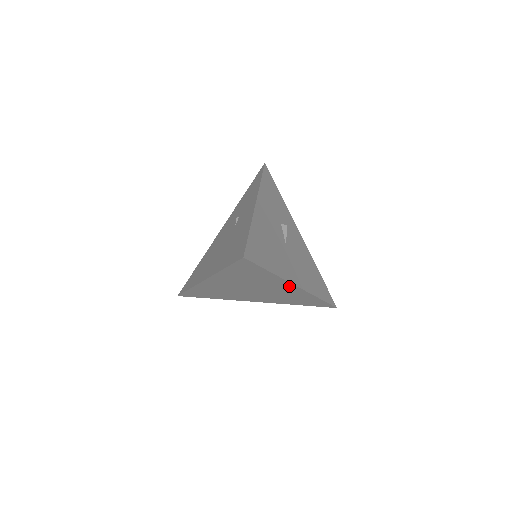
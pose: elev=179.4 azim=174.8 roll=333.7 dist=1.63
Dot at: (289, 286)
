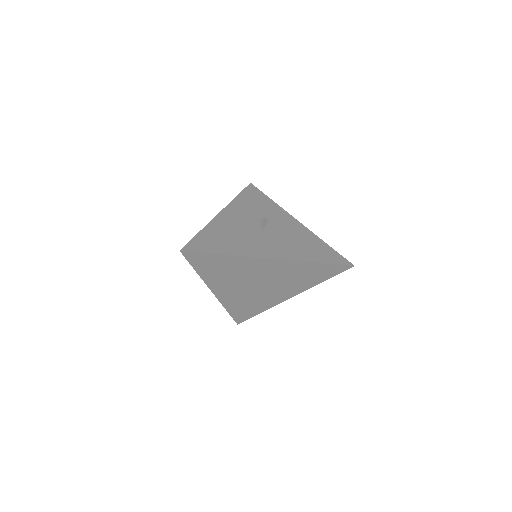
Dot at: (265, 262)
